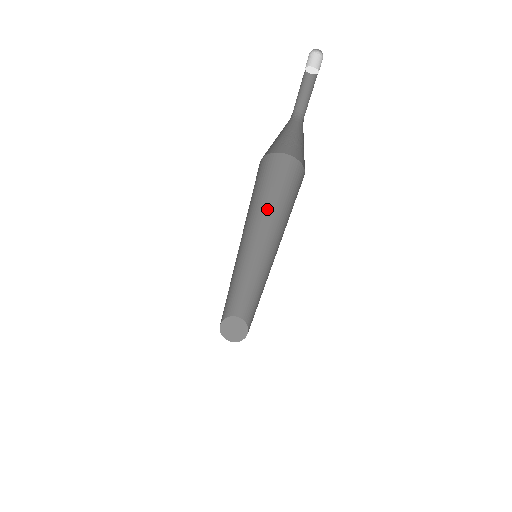
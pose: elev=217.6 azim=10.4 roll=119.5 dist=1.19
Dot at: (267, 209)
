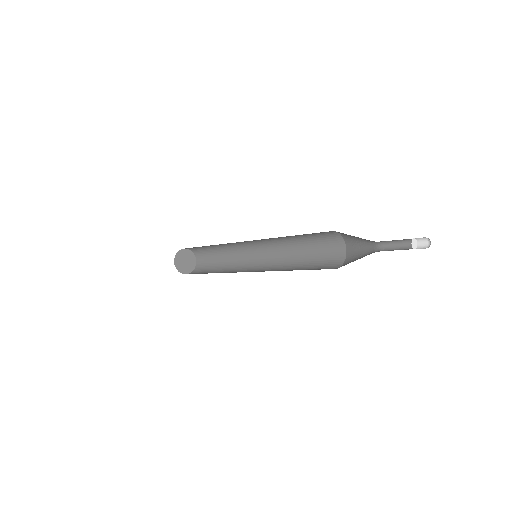
Dot at: occluded
